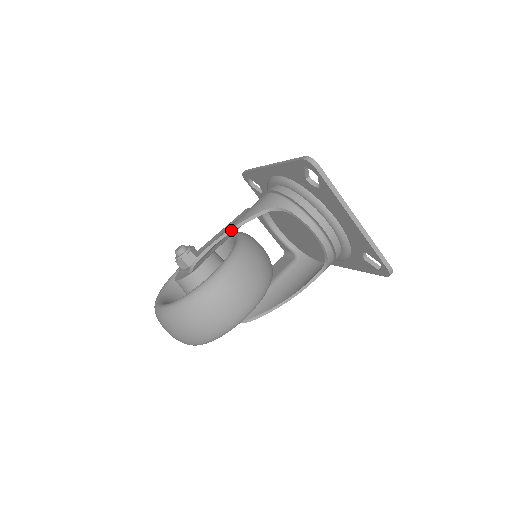
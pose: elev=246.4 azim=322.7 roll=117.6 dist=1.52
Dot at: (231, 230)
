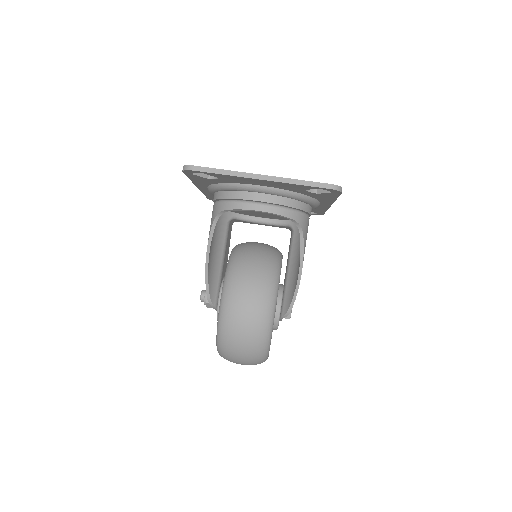
Dot at: (207, 258)
